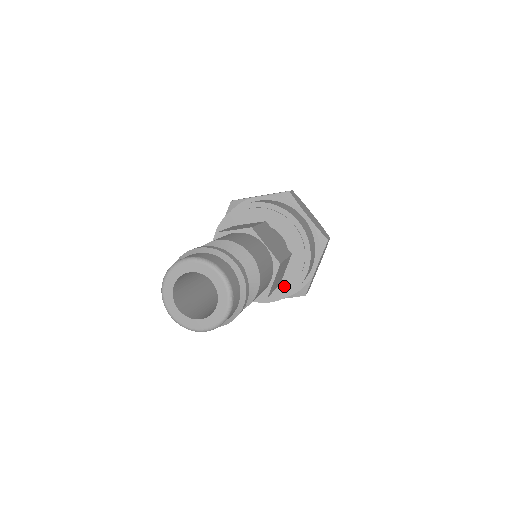
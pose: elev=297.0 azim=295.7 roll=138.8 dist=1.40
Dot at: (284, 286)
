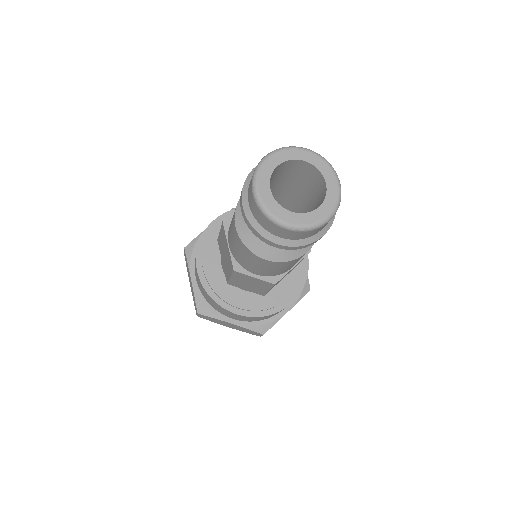
Dot at: (296, 274)
